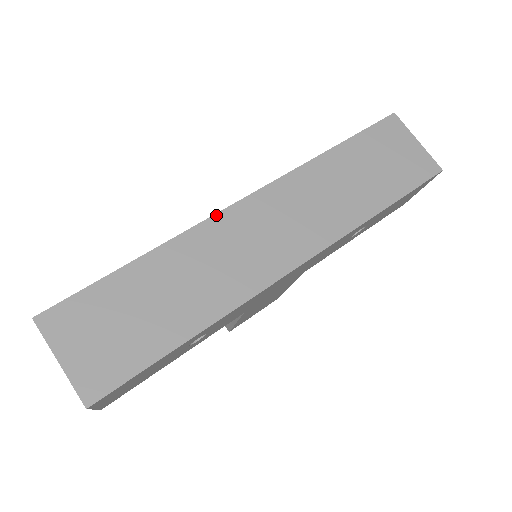
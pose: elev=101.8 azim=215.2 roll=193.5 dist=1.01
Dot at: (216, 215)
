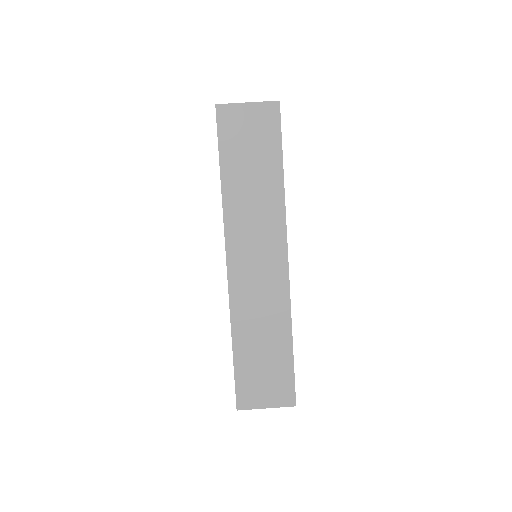
Dot at: (229, 287)
